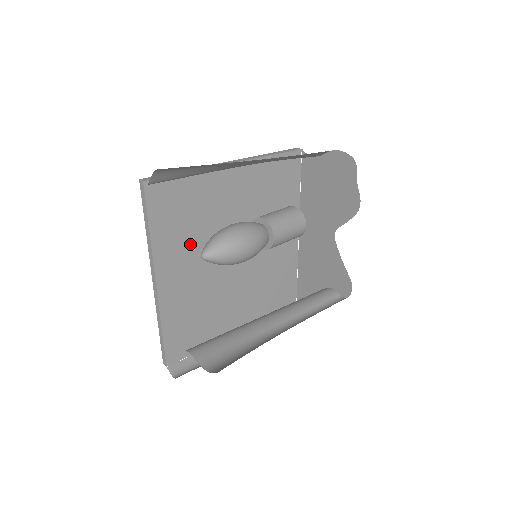
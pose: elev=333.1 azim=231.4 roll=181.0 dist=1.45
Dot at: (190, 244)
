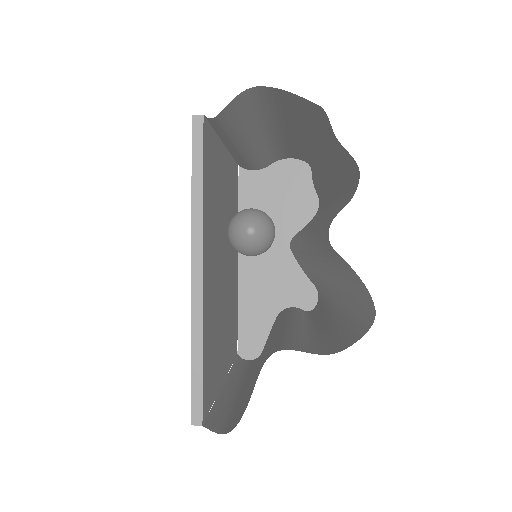
Dot at: (213, 228)
